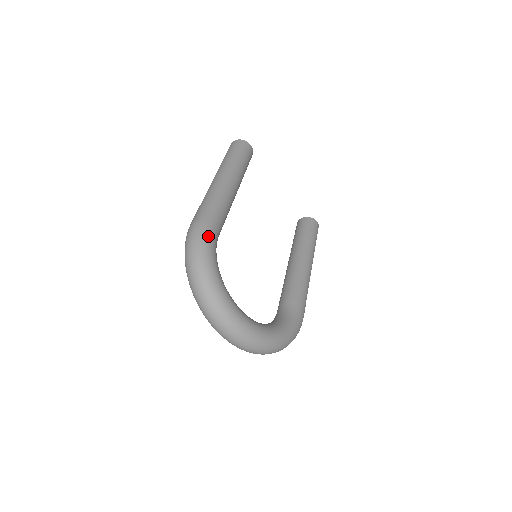
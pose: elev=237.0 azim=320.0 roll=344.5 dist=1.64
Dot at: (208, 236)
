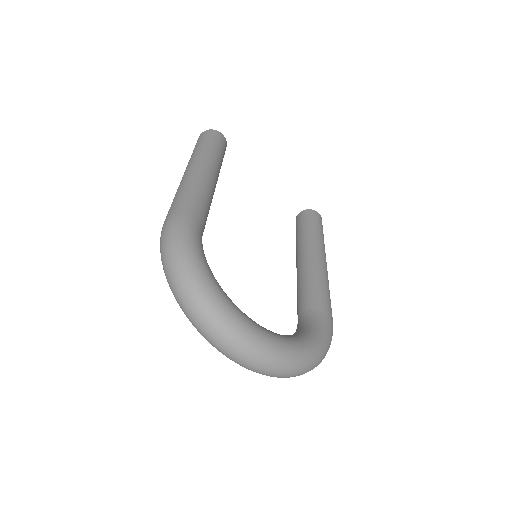
Dot at: (188, 231)
